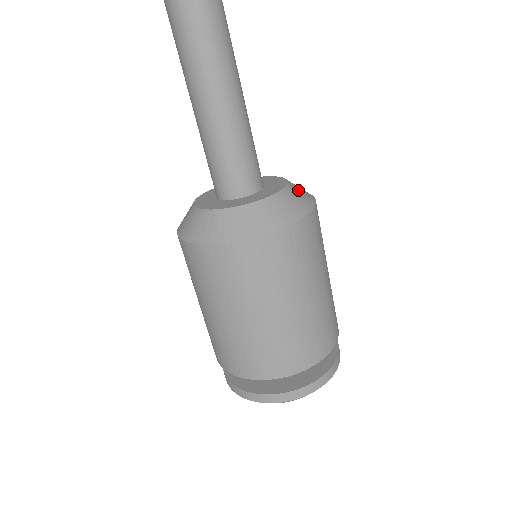
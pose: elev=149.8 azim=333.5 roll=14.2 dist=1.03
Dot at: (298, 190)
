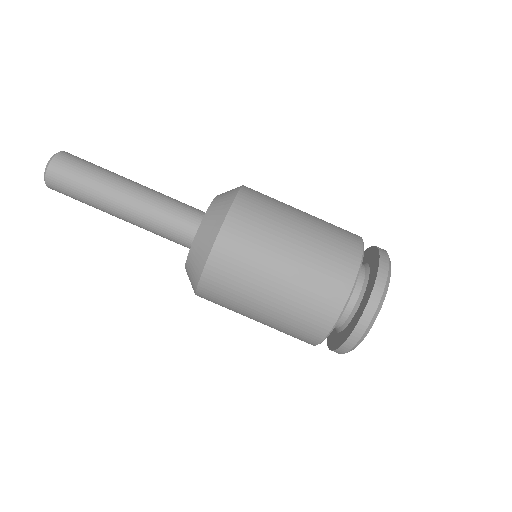
Dot at: occluded
